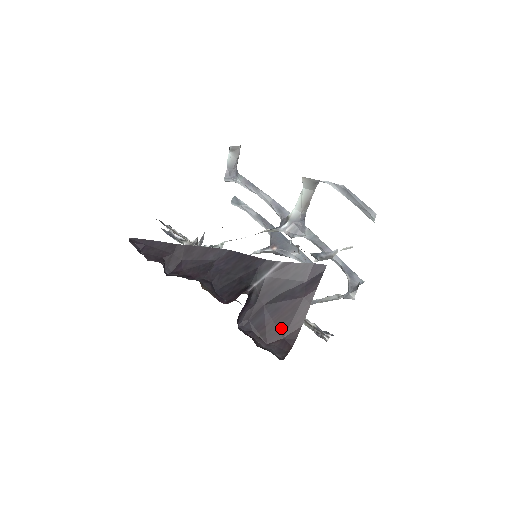
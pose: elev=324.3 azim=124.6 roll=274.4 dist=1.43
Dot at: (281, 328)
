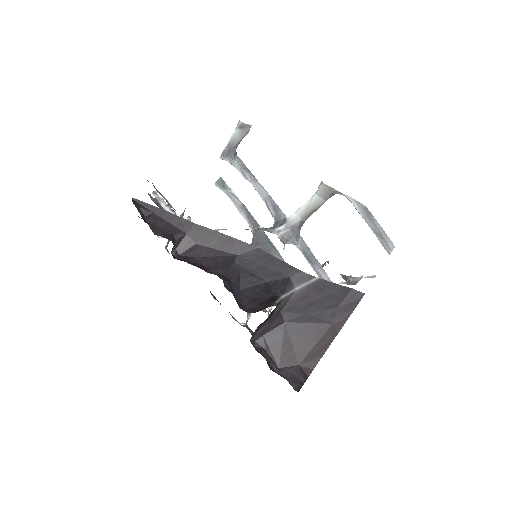
Dot at: (299, 353)
